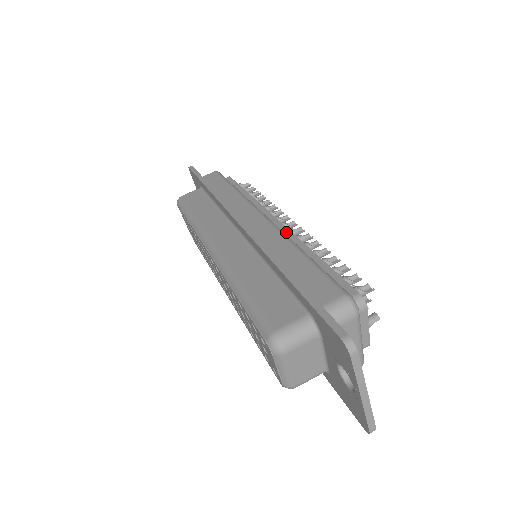
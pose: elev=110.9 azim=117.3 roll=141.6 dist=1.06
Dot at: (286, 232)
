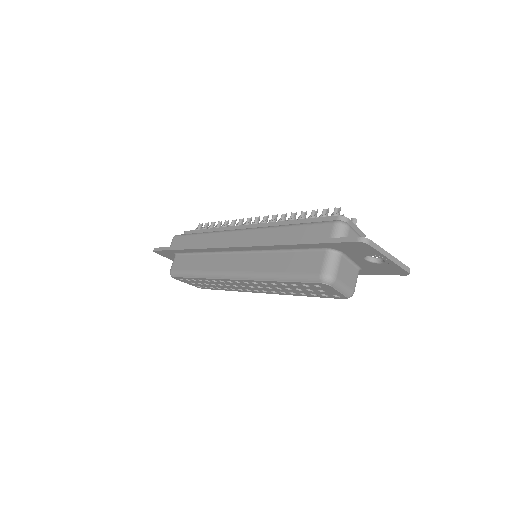
Dot at: (262, 226)
